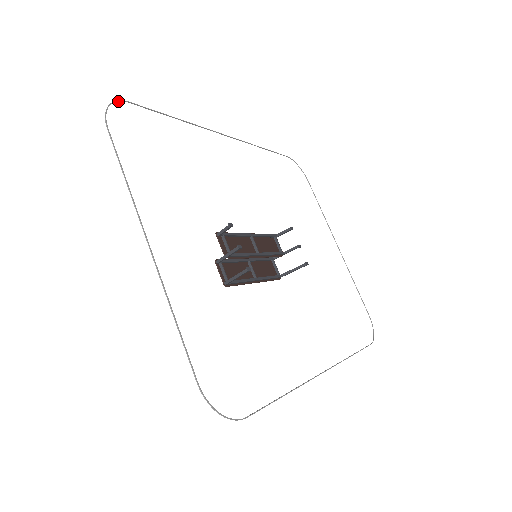
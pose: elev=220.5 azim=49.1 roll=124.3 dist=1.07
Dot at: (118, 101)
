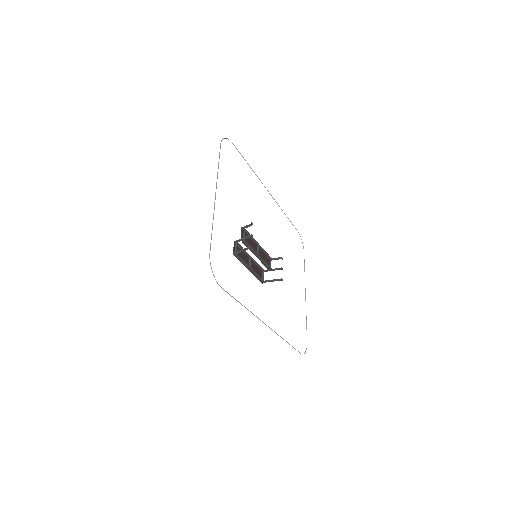
Dot at: occluded
